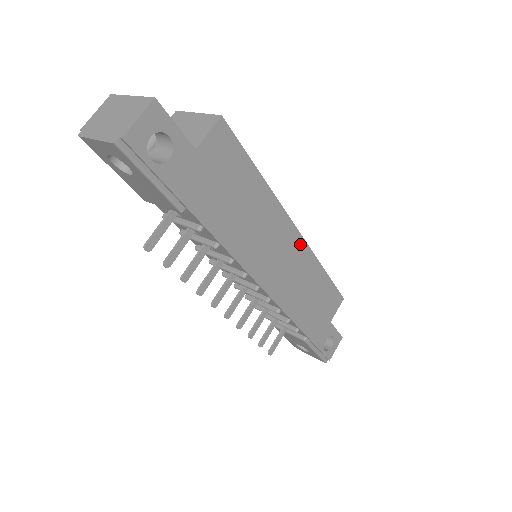
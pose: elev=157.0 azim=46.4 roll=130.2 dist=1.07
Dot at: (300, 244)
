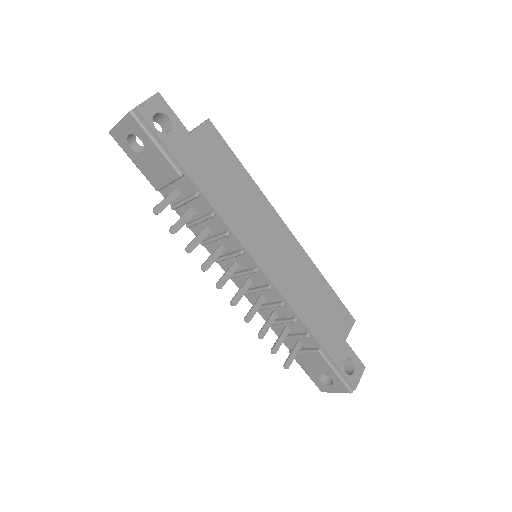
Dot at: (293, 243)
